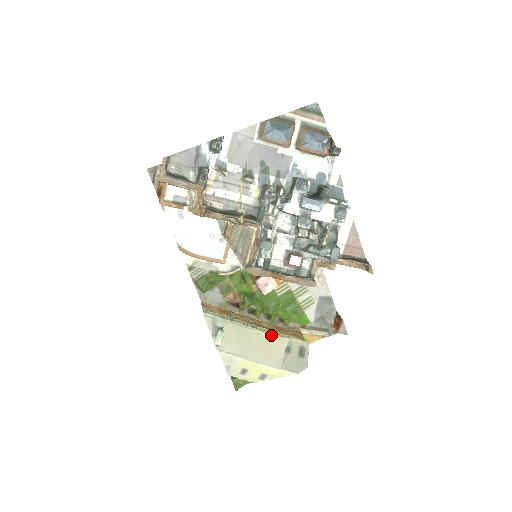
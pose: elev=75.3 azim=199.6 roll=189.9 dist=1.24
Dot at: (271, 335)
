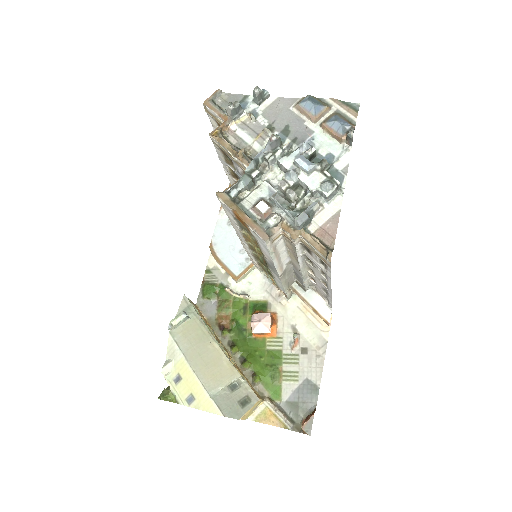
Dot at: (227, 358)
